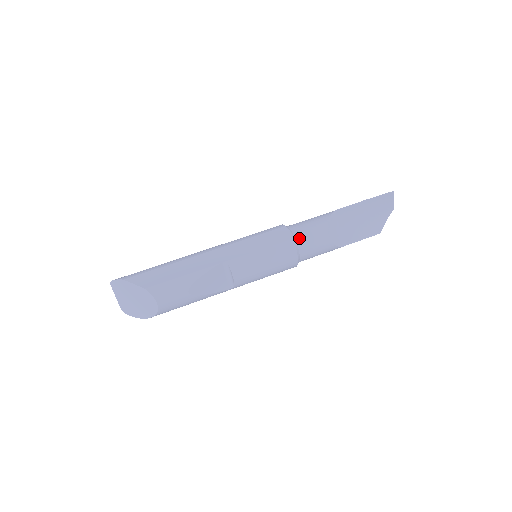
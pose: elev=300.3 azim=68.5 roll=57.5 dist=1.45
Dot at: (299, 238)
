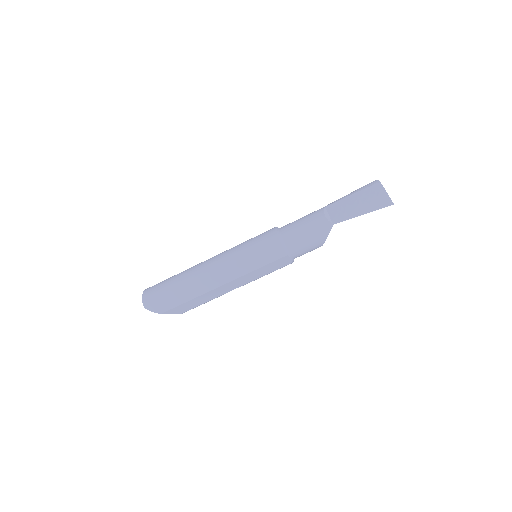
Dot at: occluded
